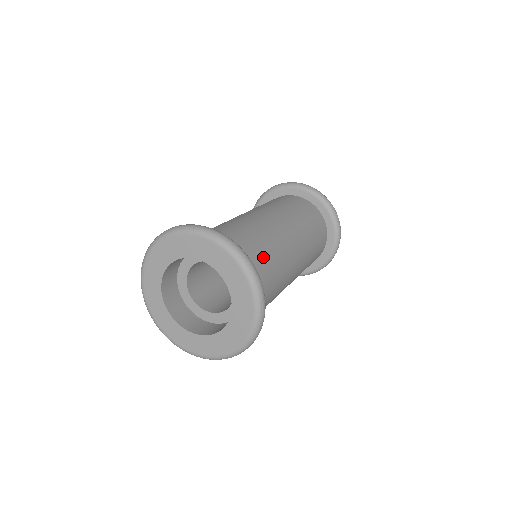
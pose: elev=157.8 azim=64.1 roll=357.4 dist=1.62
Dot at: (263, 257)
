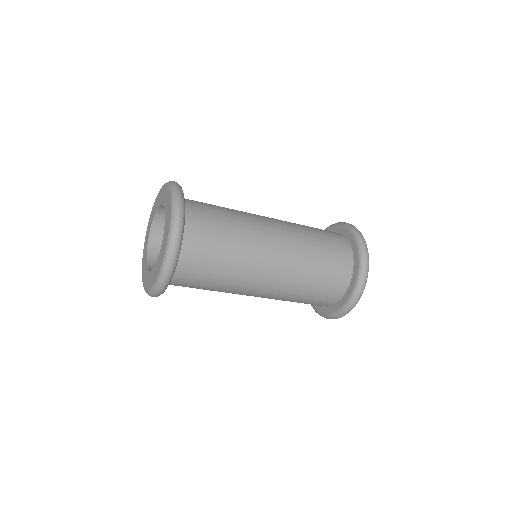
Dot at: (219, 227)
